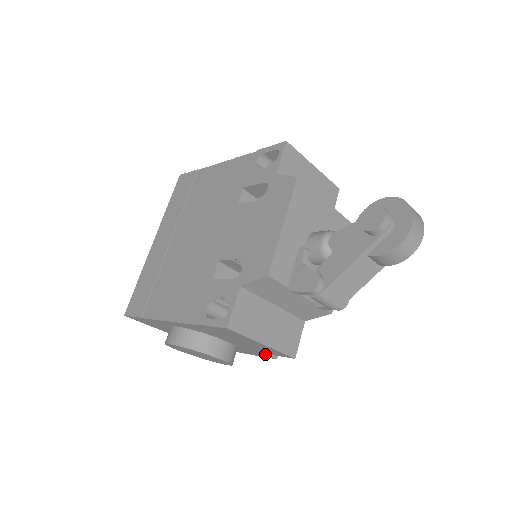
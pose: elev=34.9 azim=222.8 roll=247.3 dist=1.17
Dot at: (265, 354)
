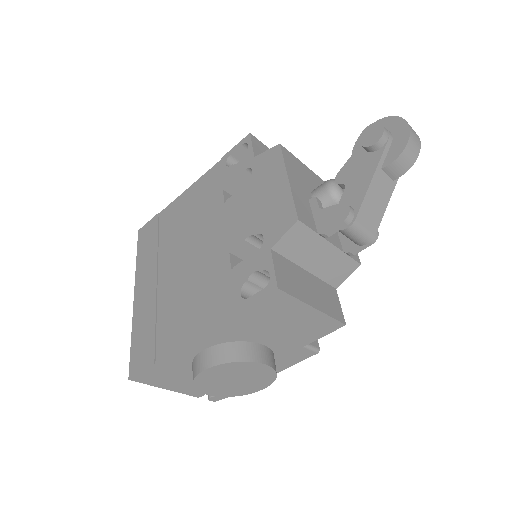
Dot at: (307, 348)
